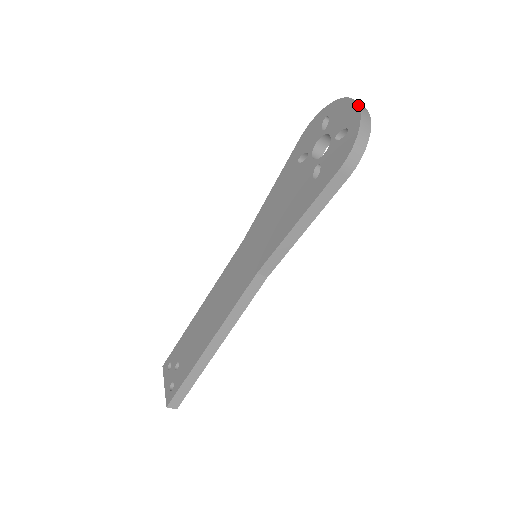
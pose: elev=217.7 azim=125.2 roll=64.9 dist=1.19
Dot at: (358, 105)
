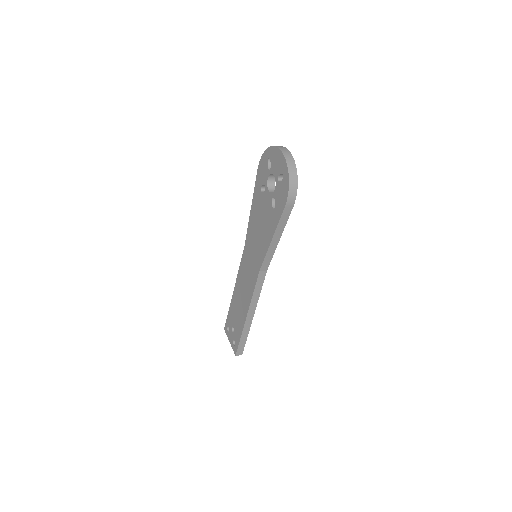
Dot at: (284, 157)
